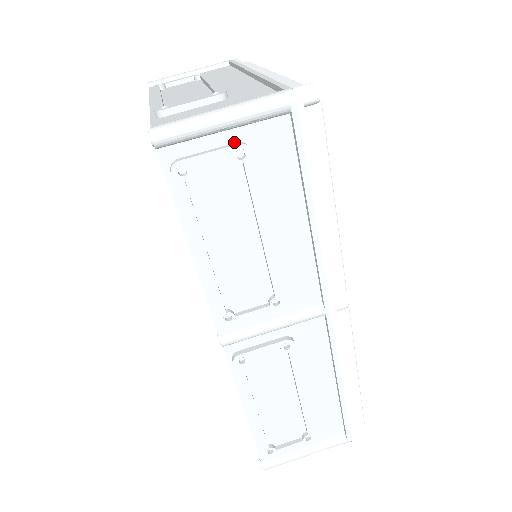
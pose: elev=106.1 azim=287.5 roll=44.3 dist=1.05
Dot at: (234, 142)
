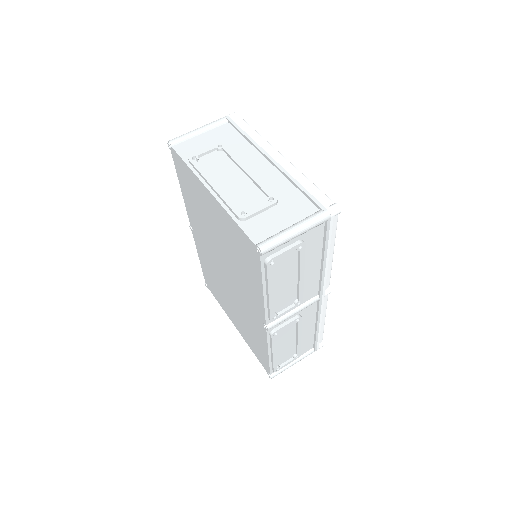
Dot at: (297, 241)
